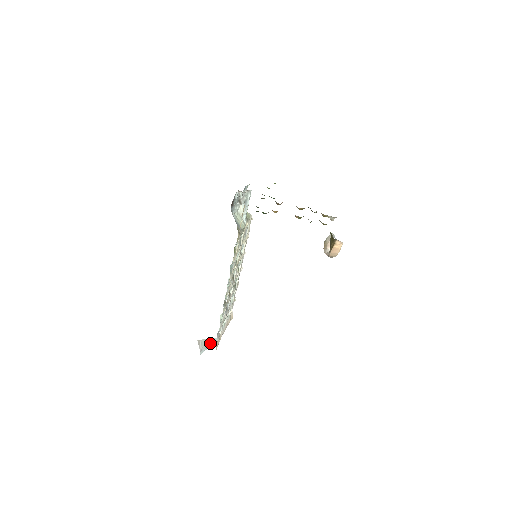
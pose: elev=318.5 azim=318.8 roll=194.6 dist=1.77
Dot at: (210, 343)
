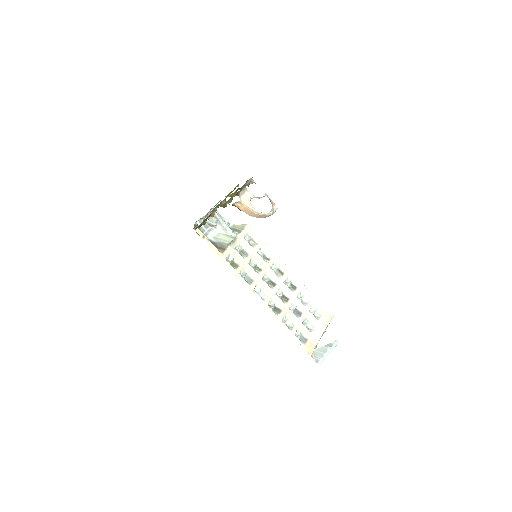
Dot at: (327, 350)
